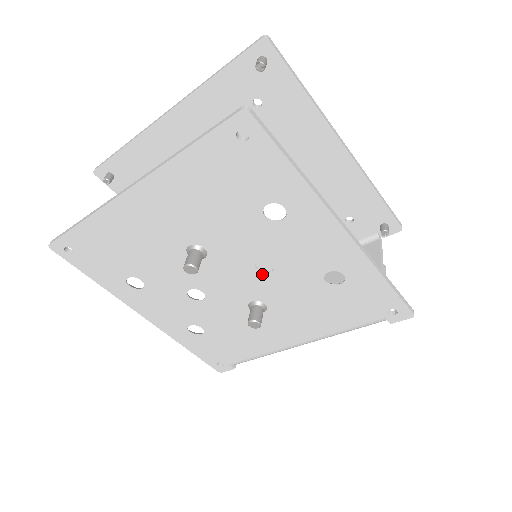
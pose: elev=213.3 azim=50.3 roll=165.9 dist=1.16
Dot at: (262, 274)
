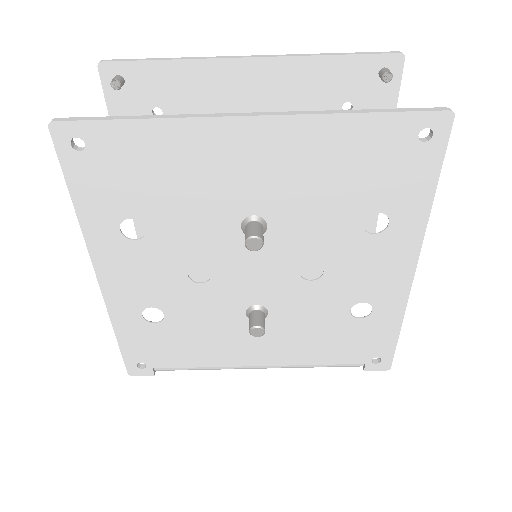
Dot at: (299, 280)
